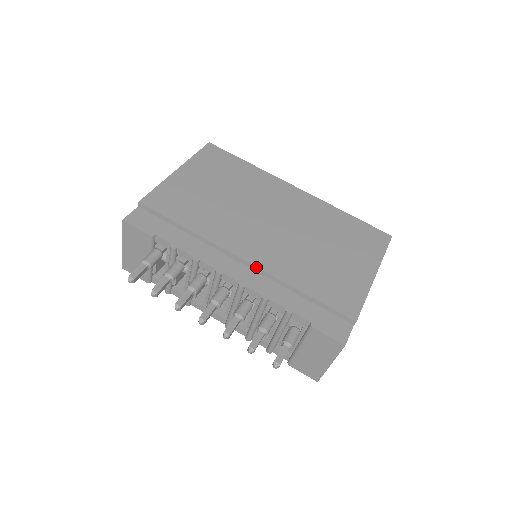
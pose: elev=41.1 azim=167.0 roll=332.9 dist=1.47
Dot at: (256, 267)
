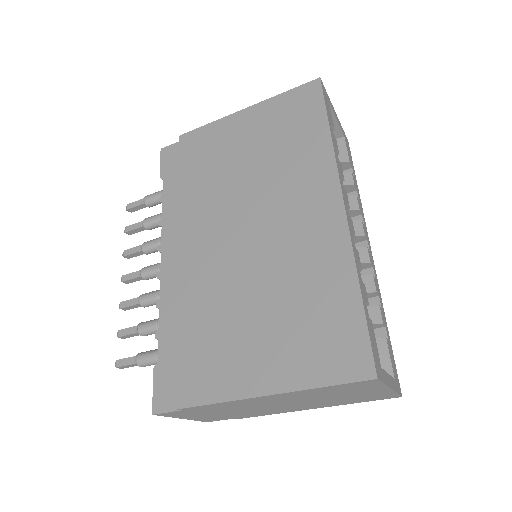
Dot at: (178, 269)
